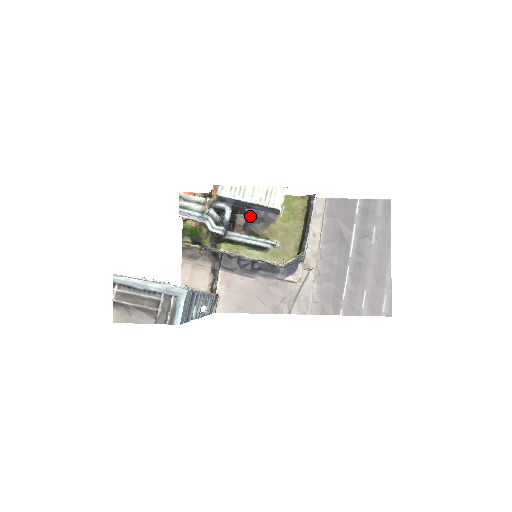
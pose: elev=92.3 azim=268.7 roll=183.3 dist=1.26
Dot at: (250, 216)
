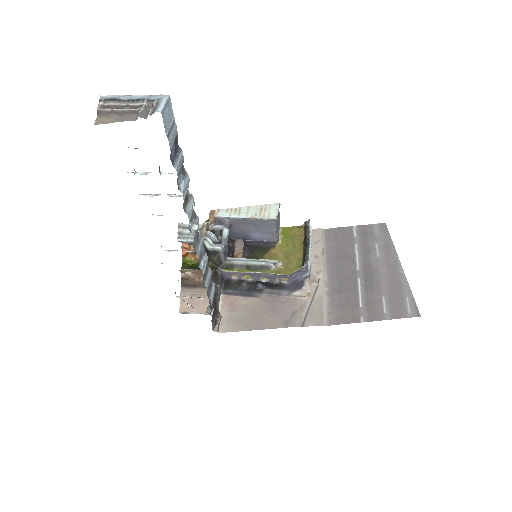
Dot at: (249, 246)
